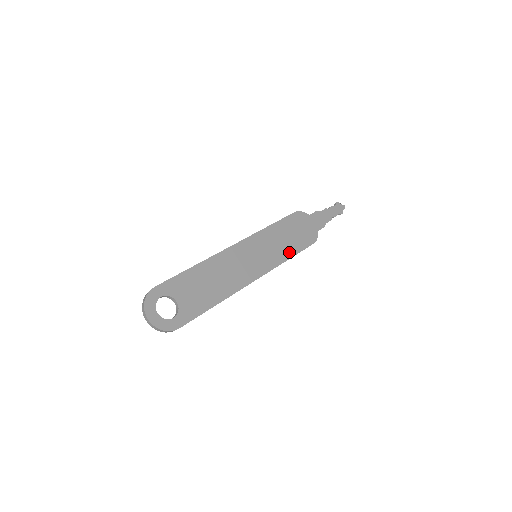
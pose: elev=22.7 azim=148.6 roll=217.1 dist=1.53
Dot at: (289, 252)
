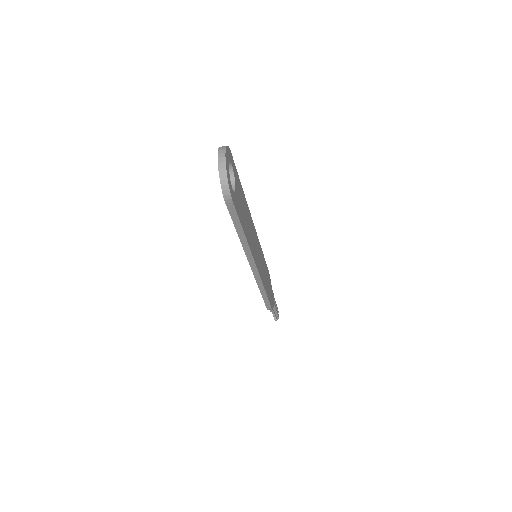
Dot at: (266, 288)
